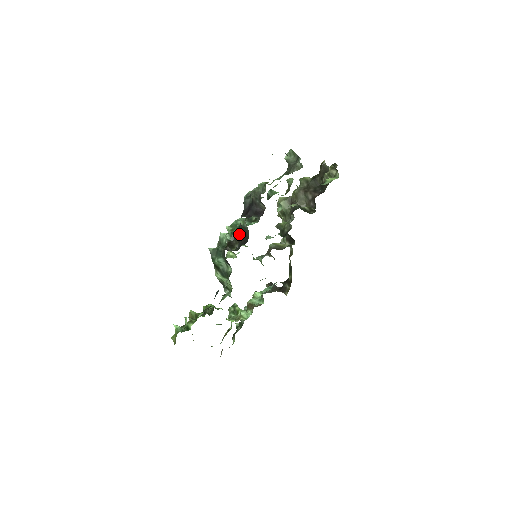
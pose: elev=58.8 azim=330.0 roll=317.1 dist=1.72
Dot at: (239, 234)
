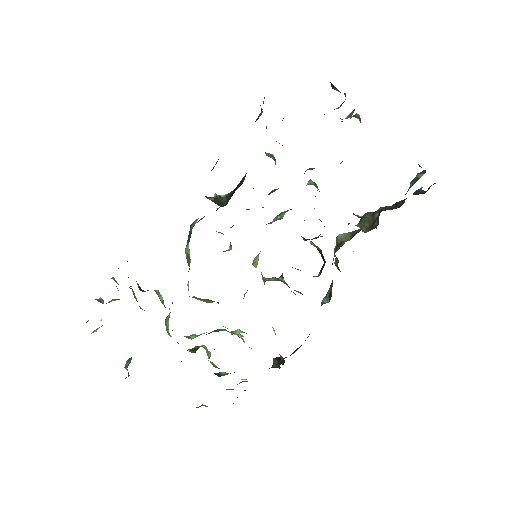
Dot at: occluded
